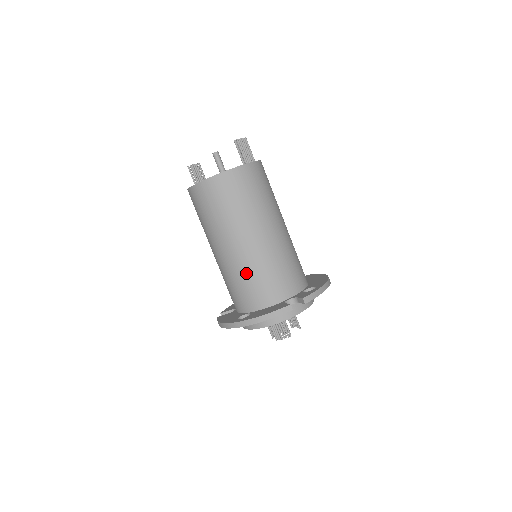
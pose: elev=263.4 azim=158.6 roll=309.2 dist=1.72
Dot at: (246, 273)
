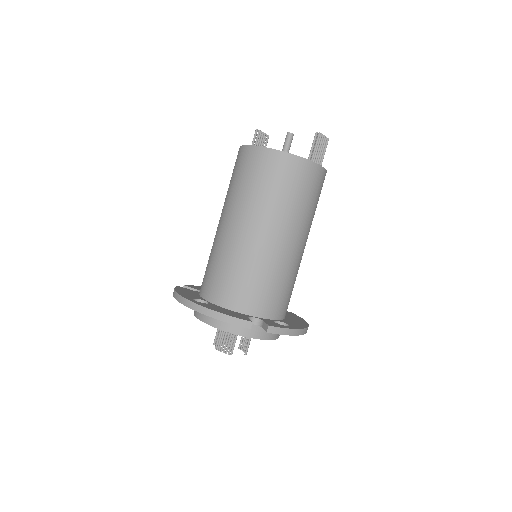
Dot at: (234, 262)
